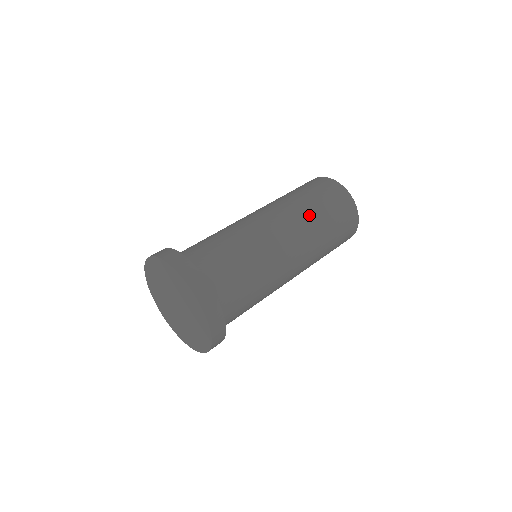
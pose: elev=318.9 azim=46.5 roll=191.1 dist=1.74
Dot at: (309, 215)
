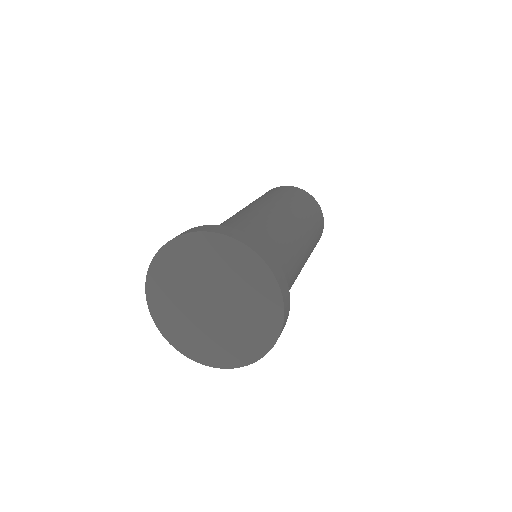
Dot at: (308, 220)
